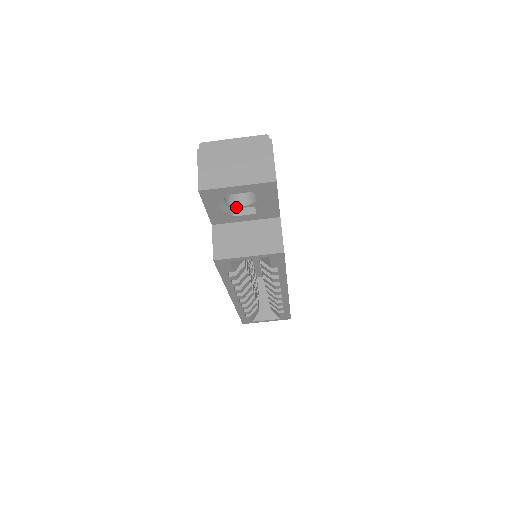
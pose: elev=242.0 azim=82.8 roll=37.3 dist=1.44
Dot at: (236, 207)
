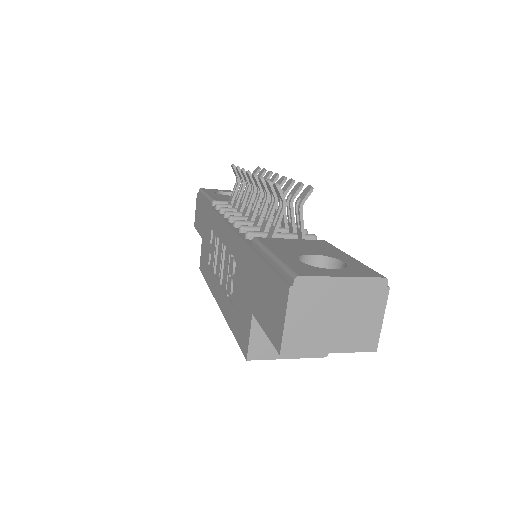
Dot at: occluded
